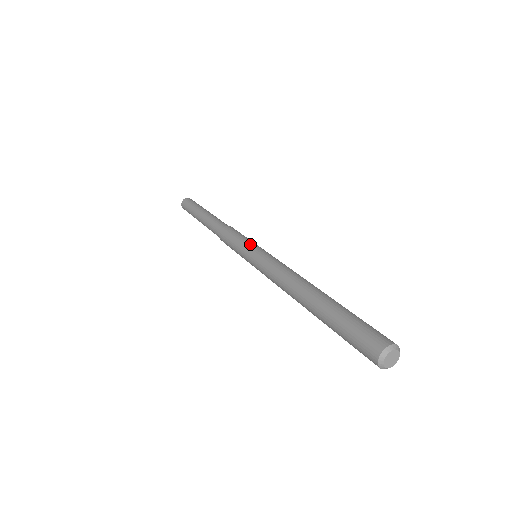
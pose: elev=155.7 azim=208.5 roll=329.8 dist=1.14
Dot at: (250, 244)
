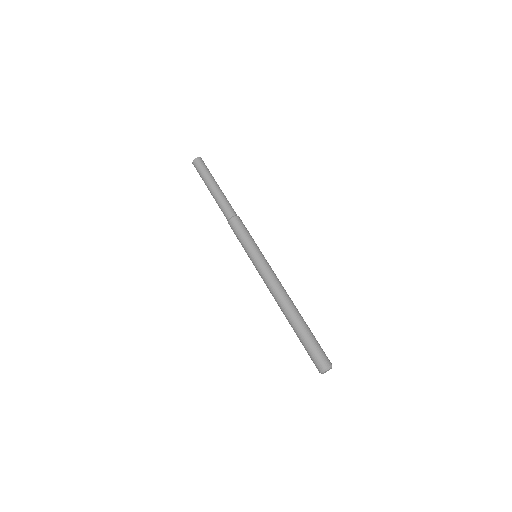
Dot at: (251, 249)
